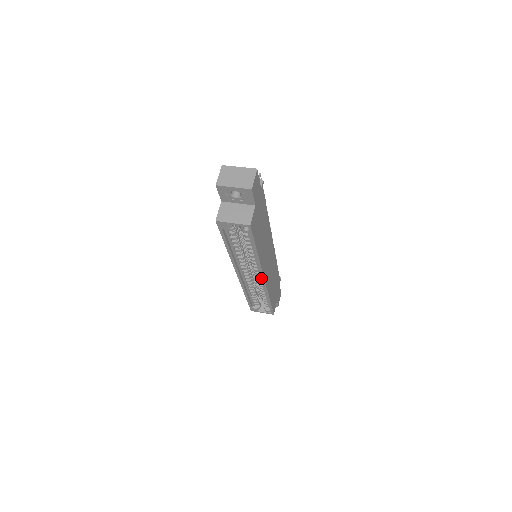
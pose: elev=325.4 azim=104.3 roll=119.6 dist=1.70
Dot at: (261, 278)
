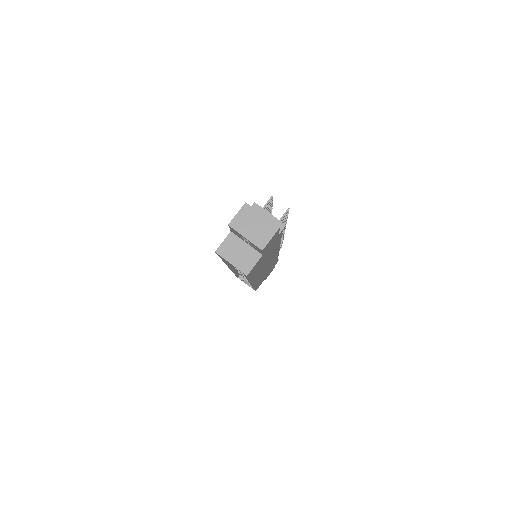
Dot at: occluded
